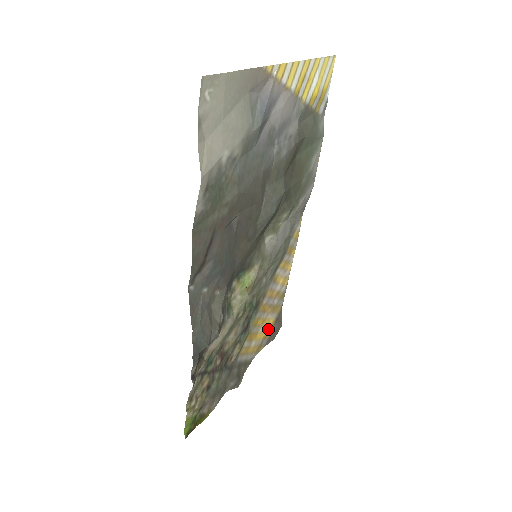
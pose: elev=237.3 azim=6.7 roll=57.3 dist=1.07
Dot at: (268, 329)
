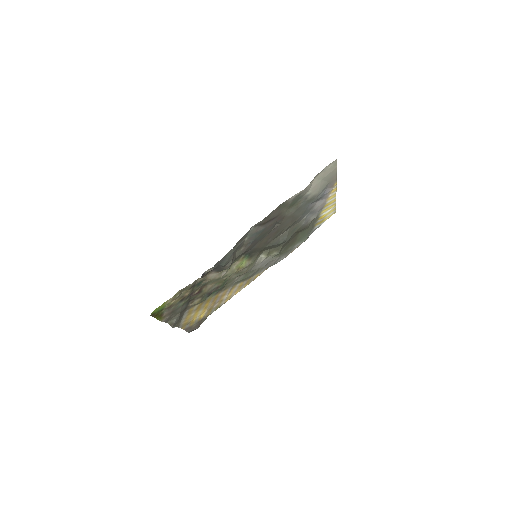
Dot at: (197, 319)
